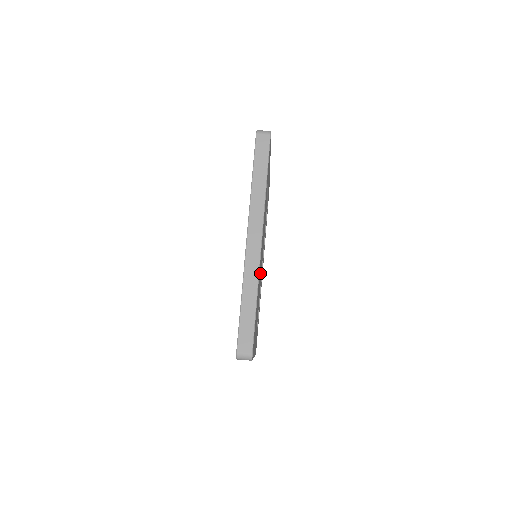
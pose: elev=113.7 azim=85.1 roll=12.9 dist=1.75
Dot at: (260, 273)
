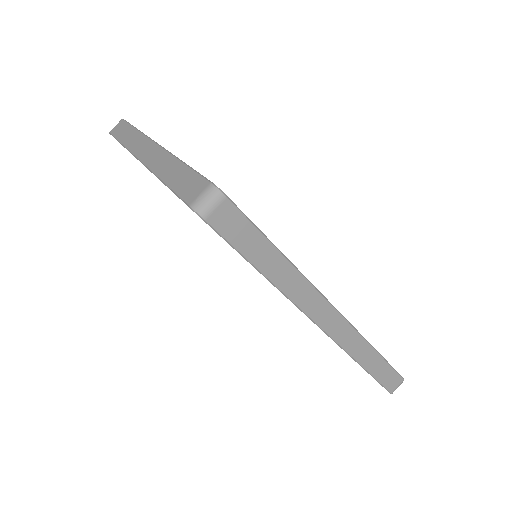
Dot at: occluded
